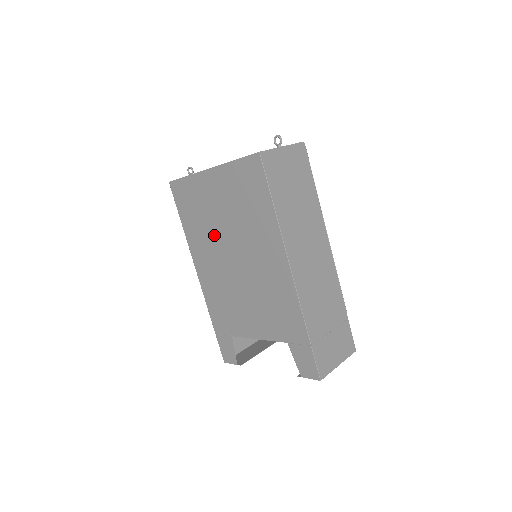
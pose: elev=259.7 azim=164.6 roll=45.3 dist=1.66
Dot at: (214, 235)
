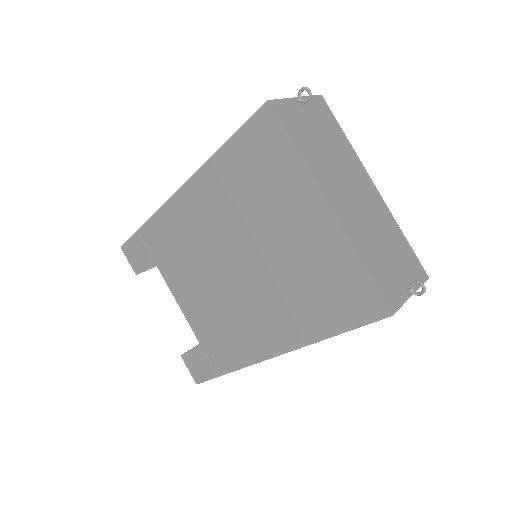
Dot at: (244, 224)
